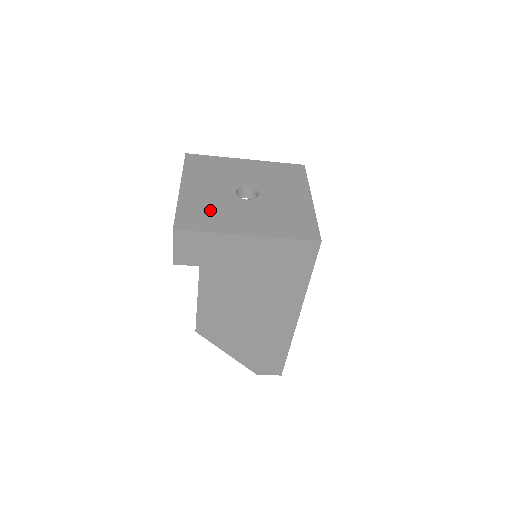
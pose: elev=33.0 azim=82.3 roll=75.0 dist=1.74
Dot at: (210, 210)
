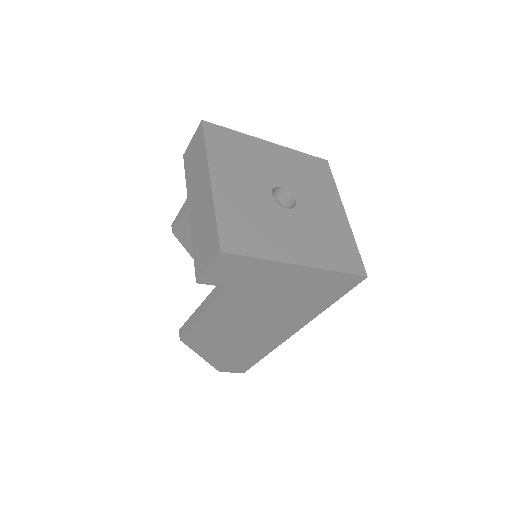
Dot at: (253, 222)
